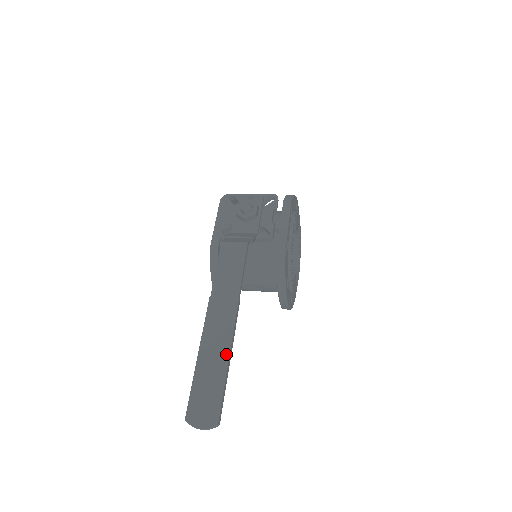
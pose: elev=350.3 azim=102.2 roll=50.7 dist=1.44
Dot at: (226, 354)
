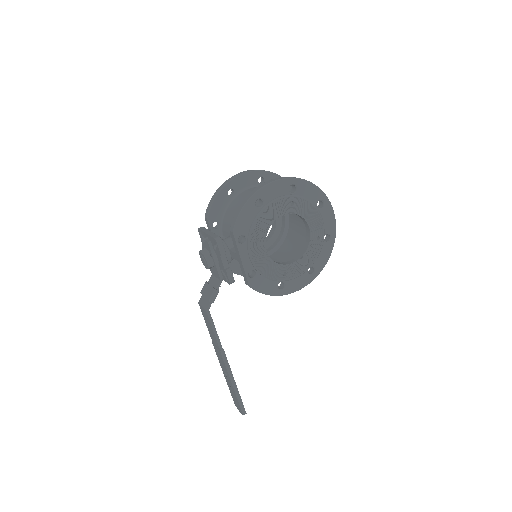
Dot at: (231, 382)
